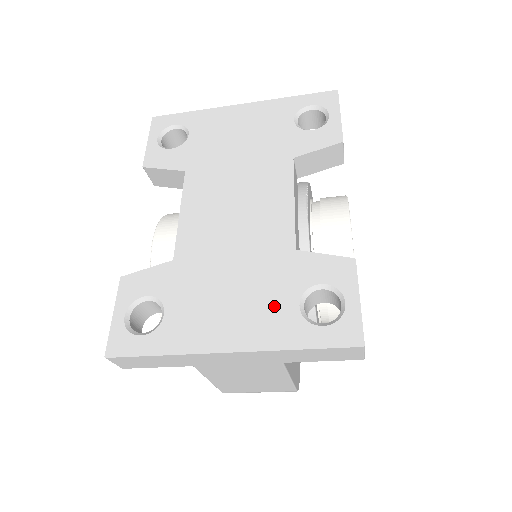
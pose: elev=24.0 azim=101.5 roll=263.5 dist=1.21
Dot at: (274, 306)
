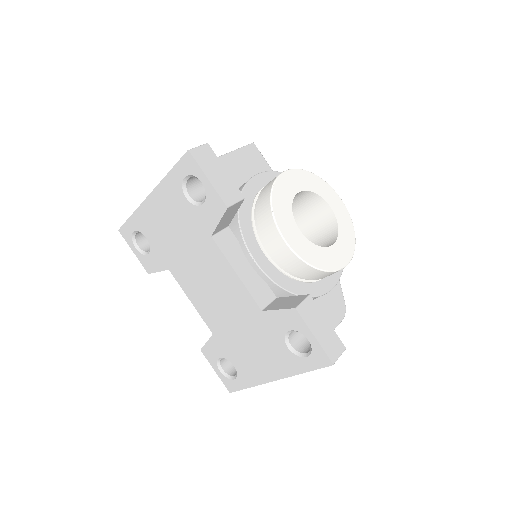
Dot at: (276, 351)
